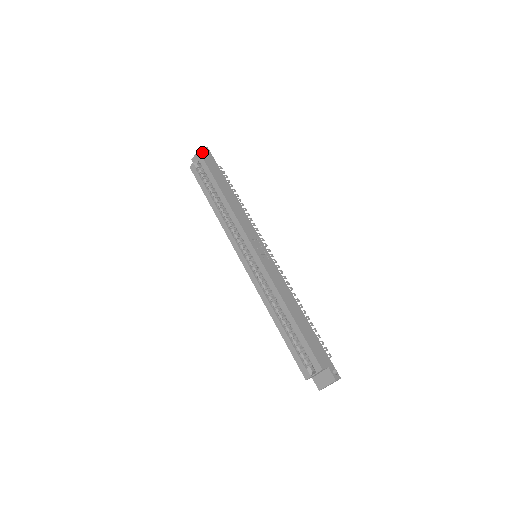
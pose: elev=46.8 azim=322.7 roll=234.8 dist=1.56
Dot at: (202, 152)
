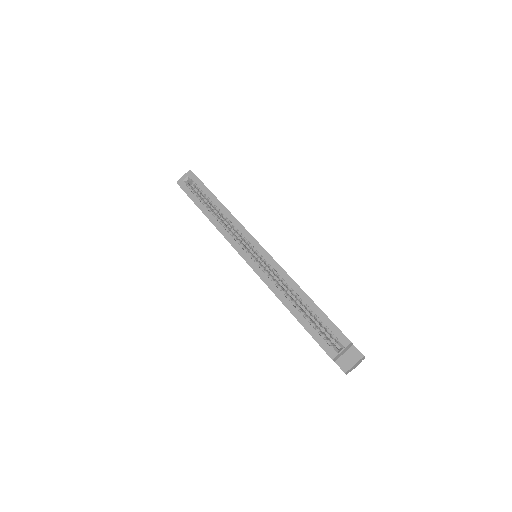
Dot at: occluded
